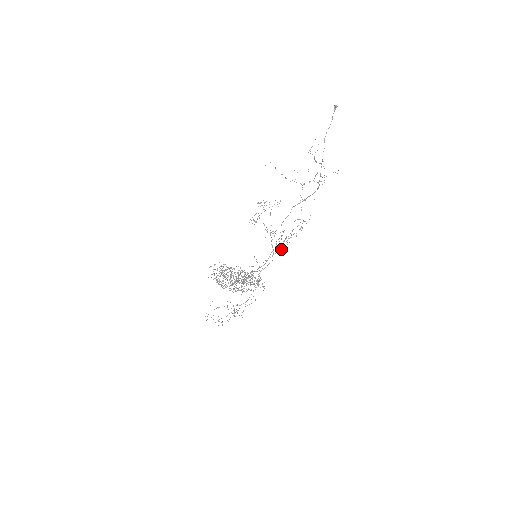
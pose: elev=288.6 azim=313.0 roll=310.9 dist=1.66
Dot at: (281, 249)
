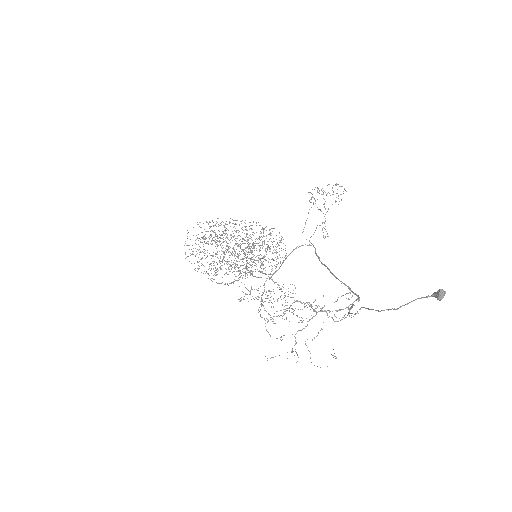
Dot at: (262, 295)
